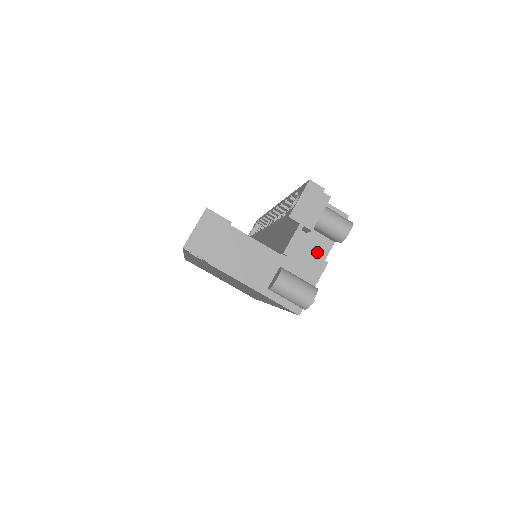
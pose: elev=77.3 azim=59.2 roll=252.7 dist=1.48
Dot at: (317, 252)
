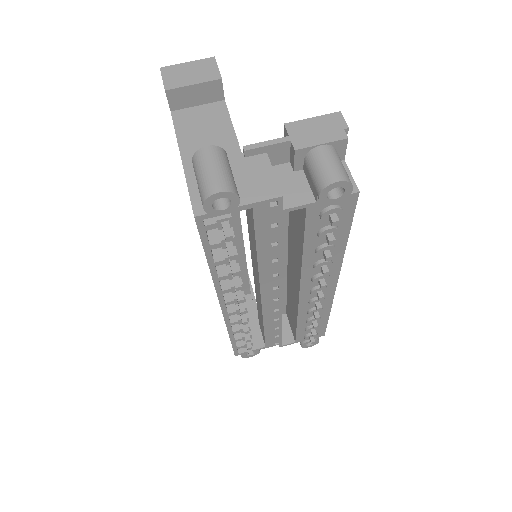
Dot at: (286, 195)
